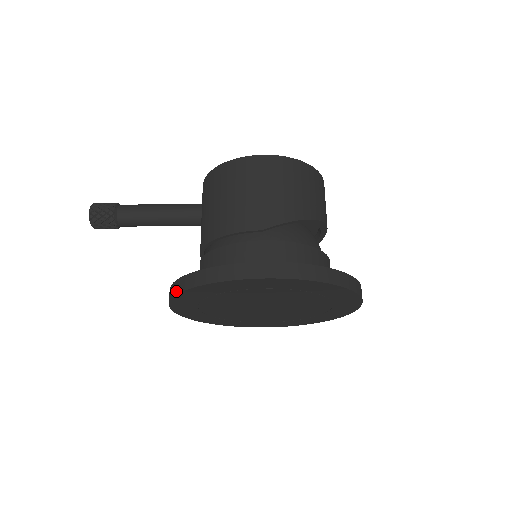
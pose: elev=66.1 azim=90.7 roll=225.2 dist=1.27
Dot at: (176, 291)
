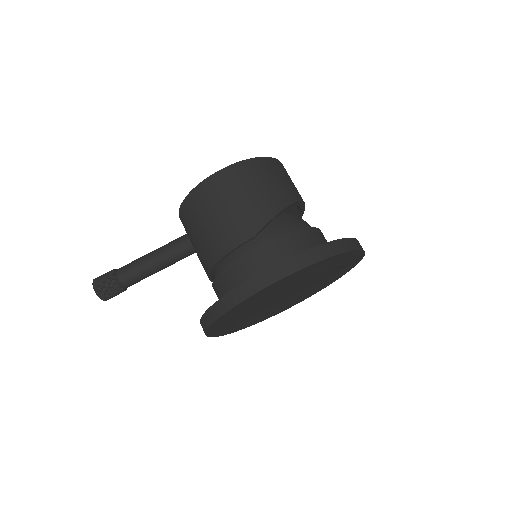
Dot at: (208, 323)
